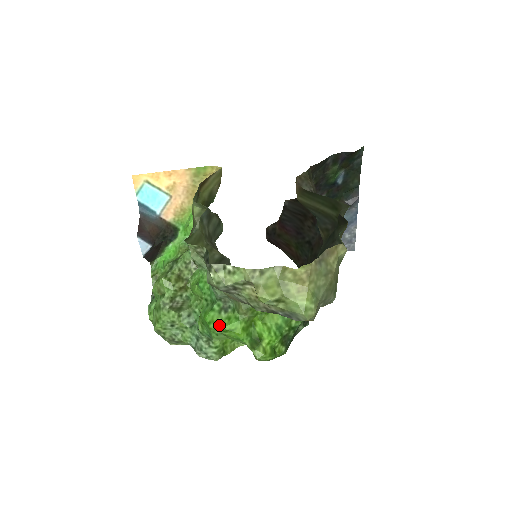
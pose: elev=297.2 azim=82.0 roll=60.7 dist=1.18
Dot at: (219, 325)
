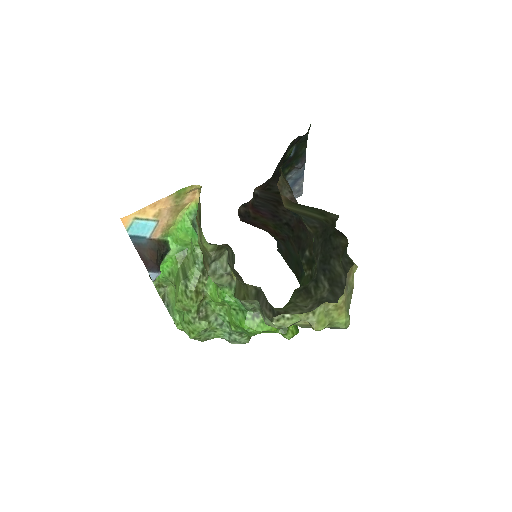
Dot at: (257, 330)
